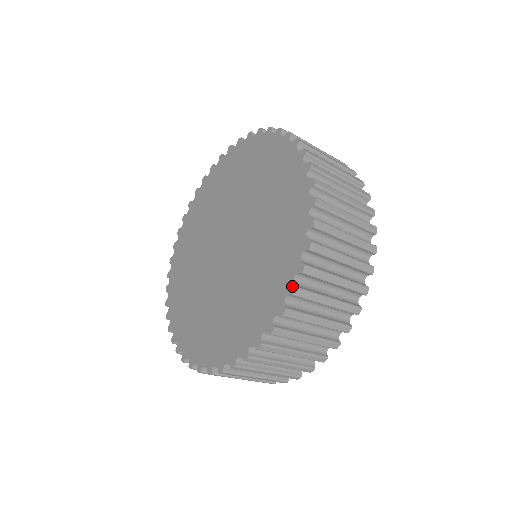
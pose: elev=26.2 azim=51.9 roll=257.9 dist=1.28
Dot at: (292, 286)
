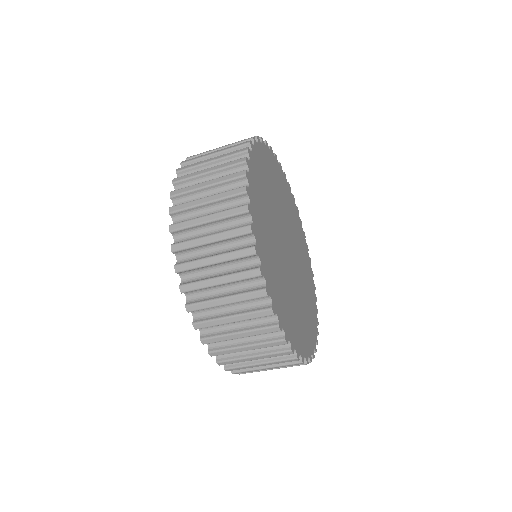
Dot at: (217, 359)
